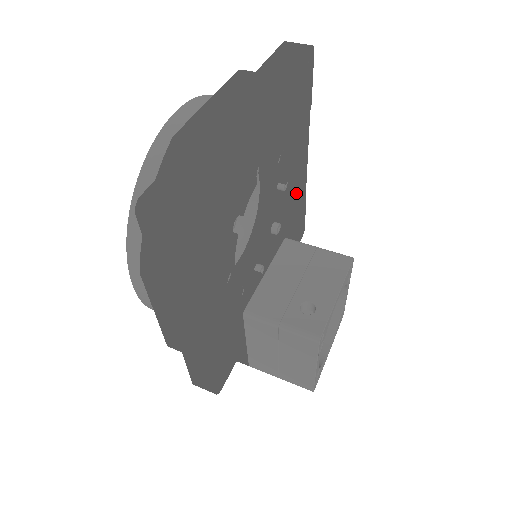
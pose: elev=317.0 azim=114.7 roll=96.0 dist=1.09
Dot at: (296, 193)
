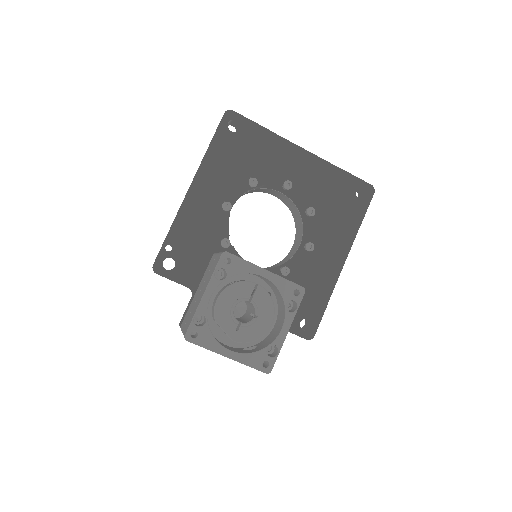
Dot at: (317, 272)
